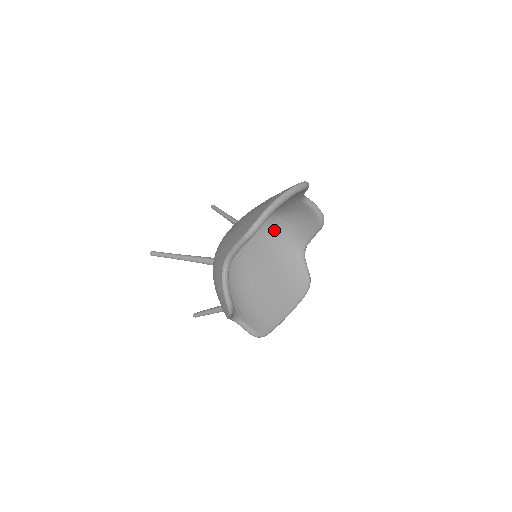
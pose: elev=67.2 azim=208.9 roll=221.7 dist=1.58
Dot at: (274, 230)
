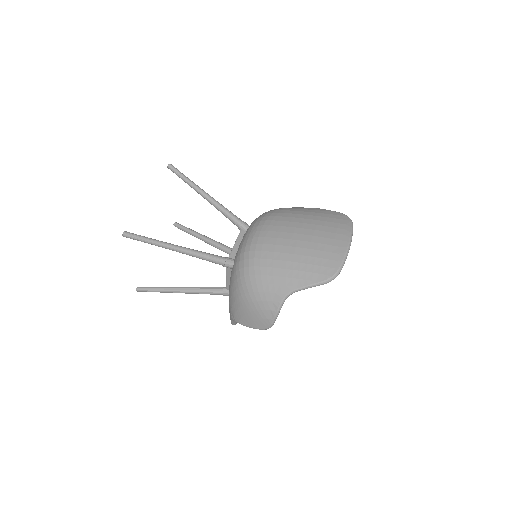
Dot at: occluded
